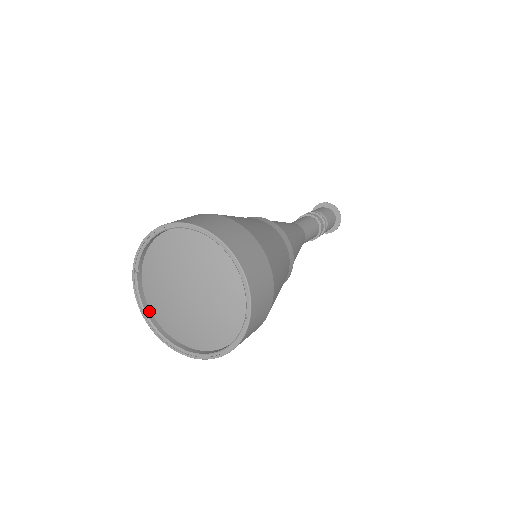
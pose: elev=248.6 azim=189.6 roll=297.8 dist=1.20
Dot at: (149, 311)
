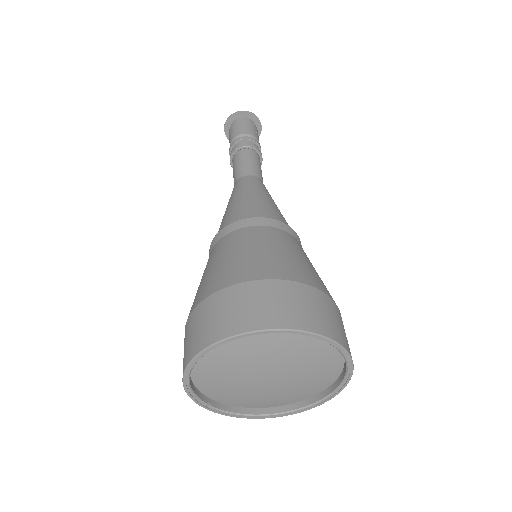
Dot at: (251, 410)
